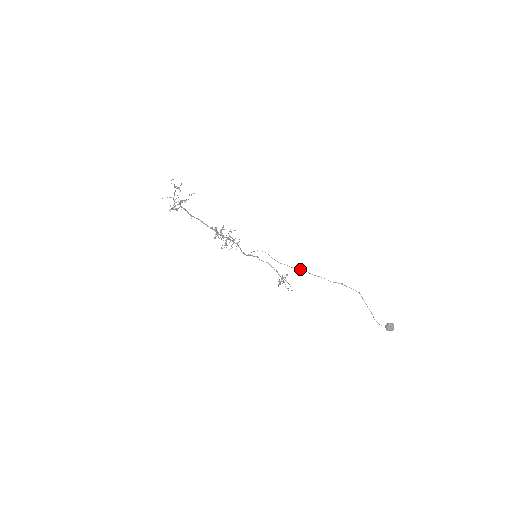
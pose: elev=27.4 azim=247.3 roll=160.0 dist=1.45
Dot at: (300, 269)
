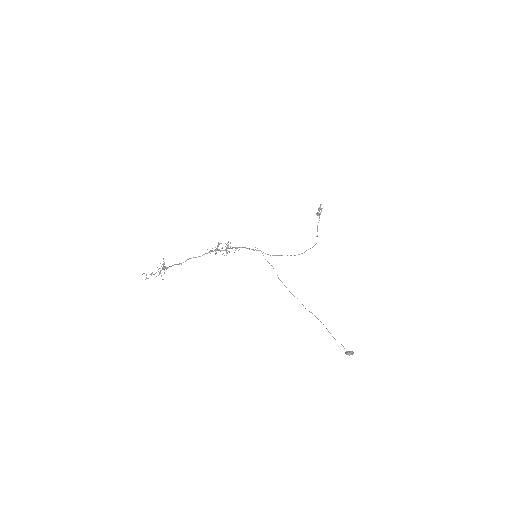
Dot at: (284, 285)
